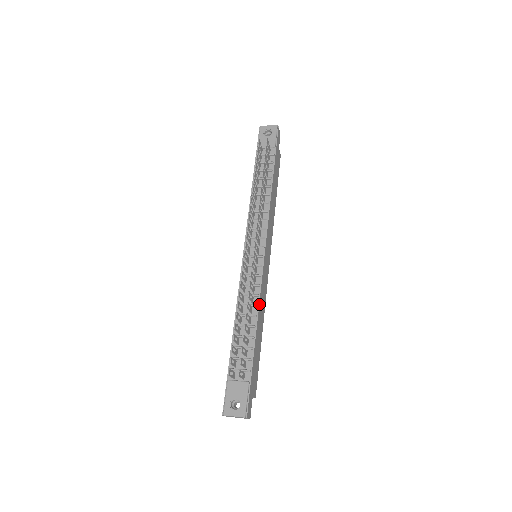
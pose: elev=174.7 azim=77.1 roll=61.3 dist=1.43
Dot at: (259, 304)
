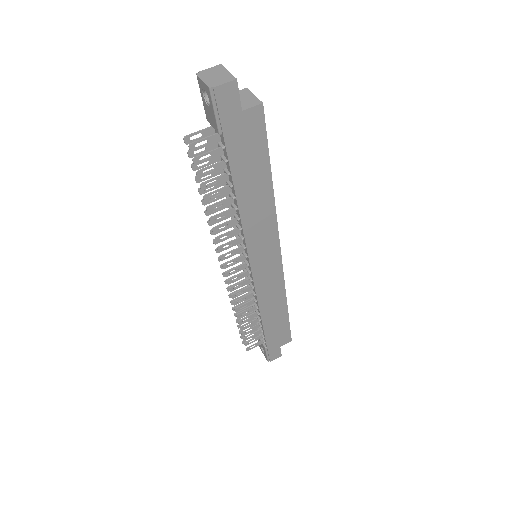
Dot at: (259, 307)
